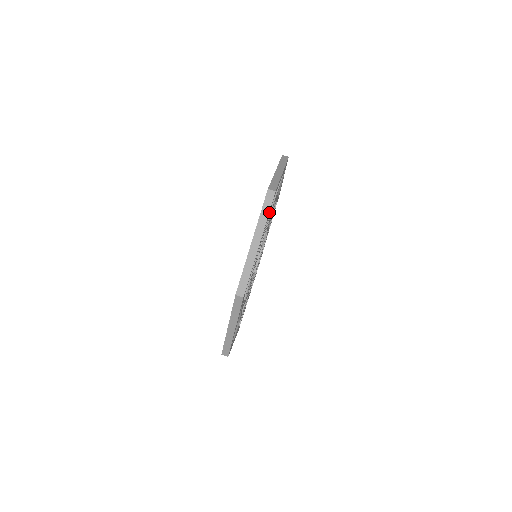
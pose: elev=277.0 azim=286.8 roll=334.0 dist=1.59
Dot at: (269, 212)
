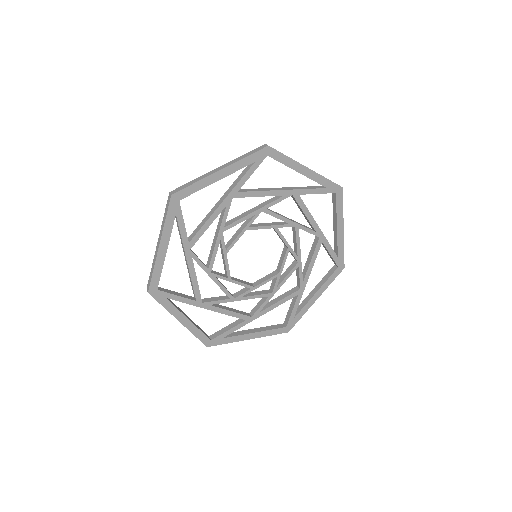
Dot at: (327, 184)
